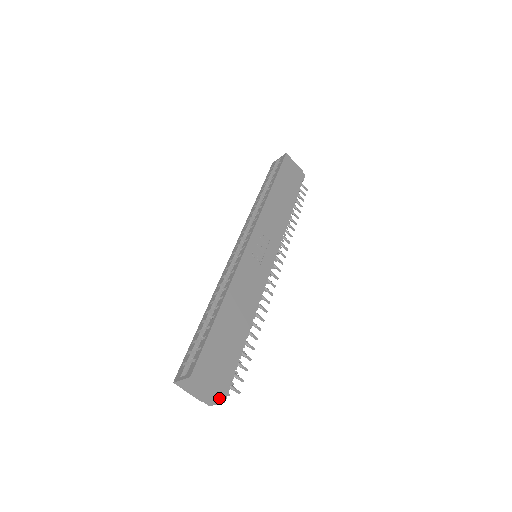
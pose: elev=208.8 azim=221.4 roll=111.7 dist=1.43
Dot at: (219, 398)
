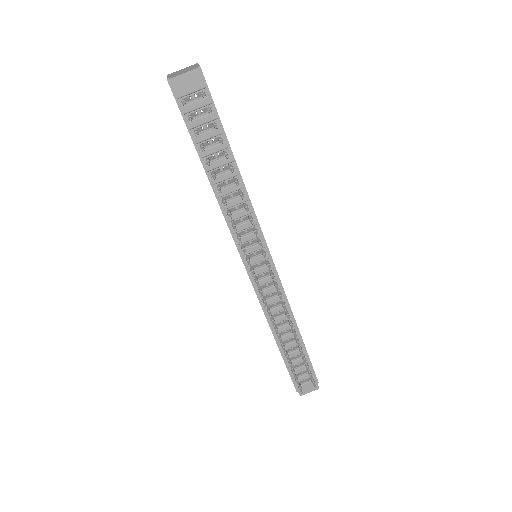
Dot at: (198, 67)
